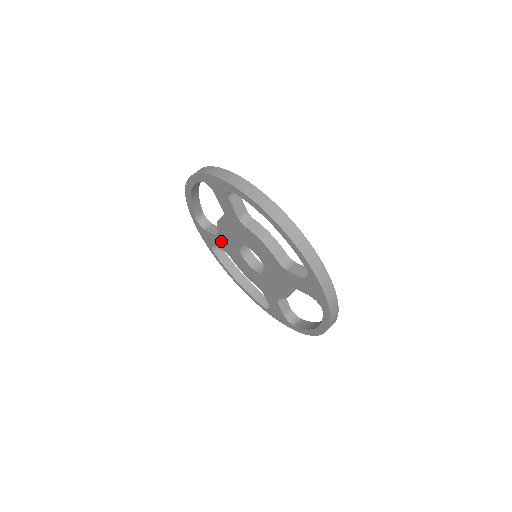
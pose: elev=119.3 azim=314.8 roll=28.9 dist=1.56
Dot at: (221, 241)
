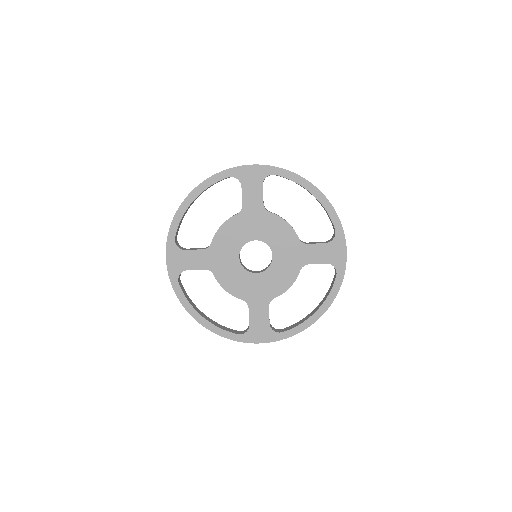
Dot at: (210, 254)
